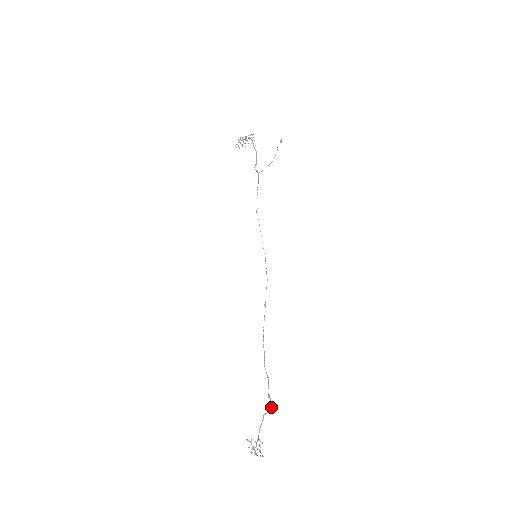
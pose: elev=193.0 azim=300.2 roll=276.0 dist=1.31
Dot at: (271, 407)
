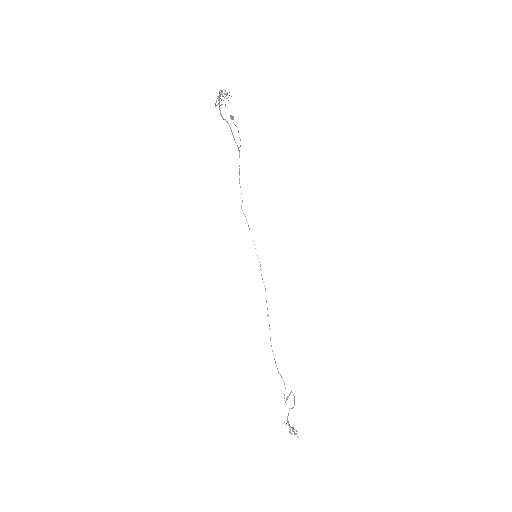
Dot at: (294, 404)
